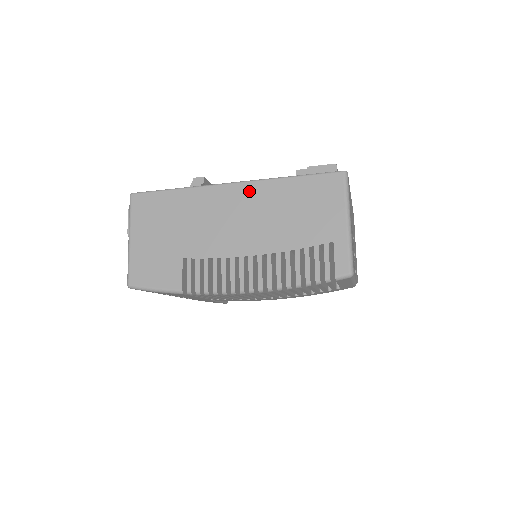
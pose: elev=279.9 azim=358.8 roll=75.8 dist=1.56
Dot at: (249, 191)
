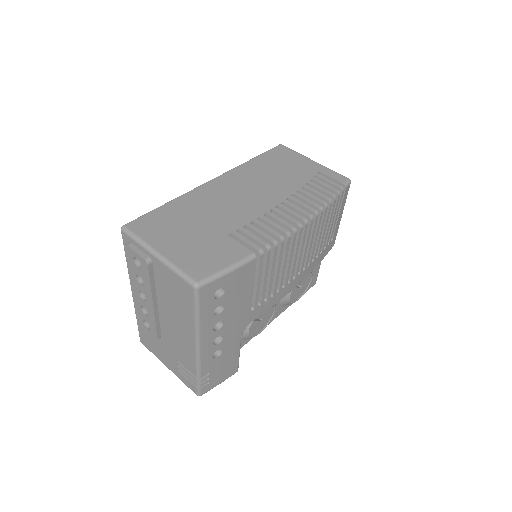
Dot at: (232, 176)
